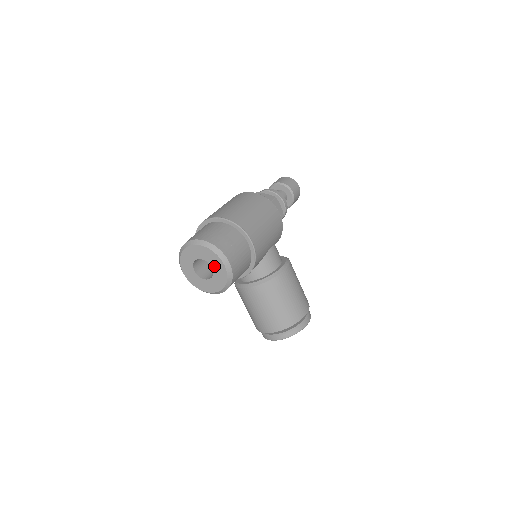
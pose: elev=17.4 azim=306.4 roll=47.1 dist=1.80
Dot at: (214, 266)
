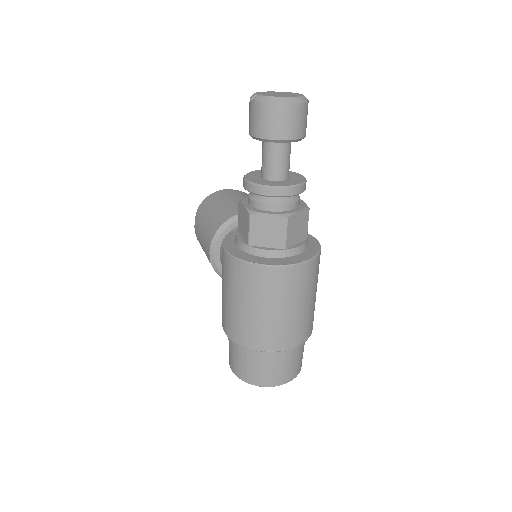
Dot at: occluded
